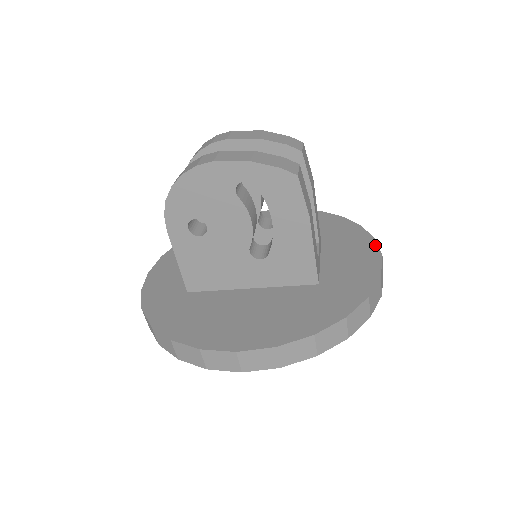
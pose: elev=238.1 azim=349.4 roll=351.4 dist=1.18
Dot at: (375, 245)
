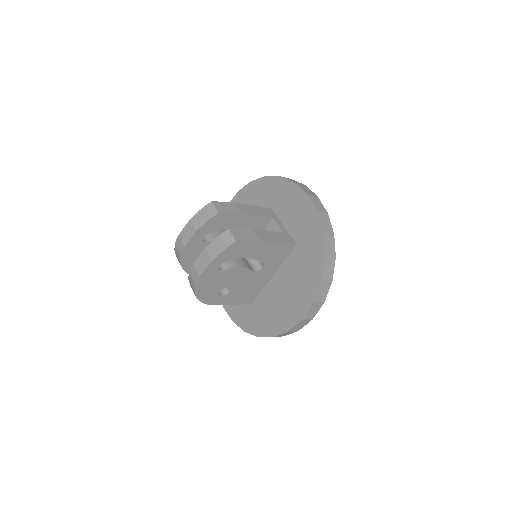
Dot at: (297, 188)
